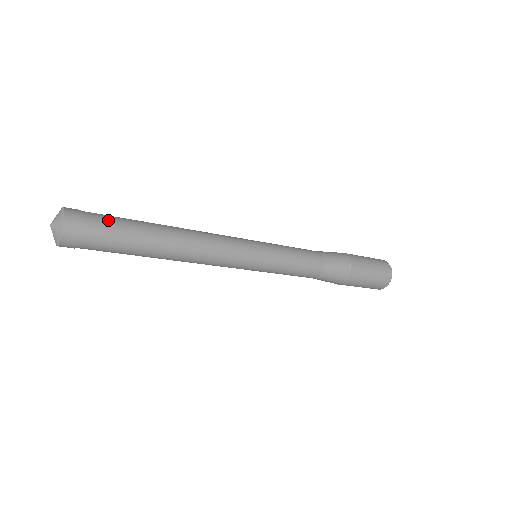
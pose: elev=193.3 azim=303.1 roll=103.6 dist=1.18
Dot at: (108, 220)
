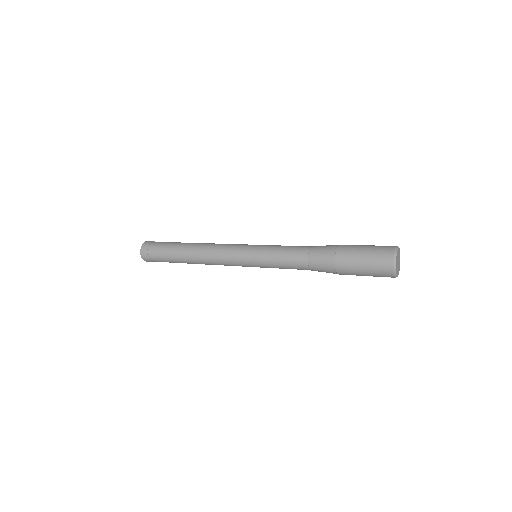
Dot at: (162, 243)
